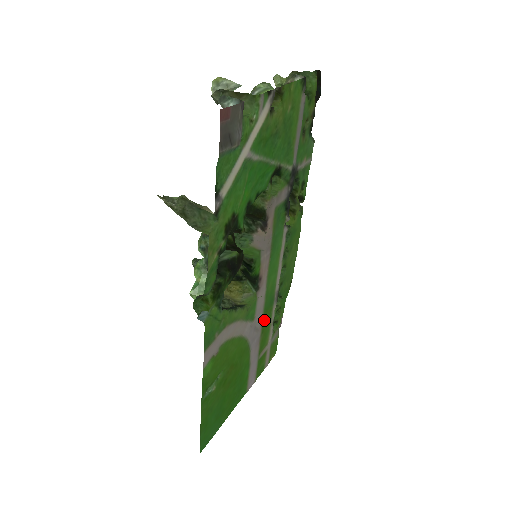
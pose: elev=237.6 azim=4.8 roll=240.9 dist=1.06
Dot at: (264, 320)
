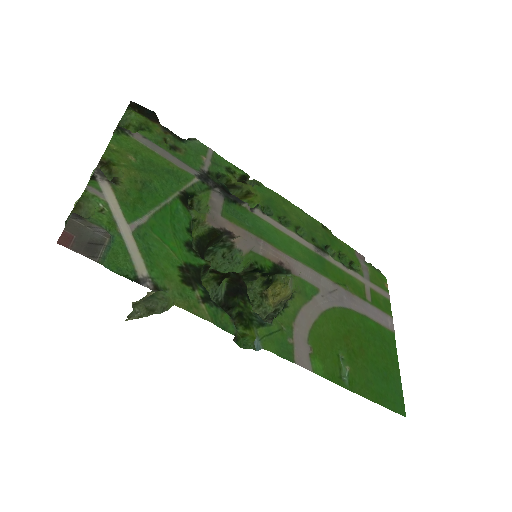
Dot at: (332, 278)
